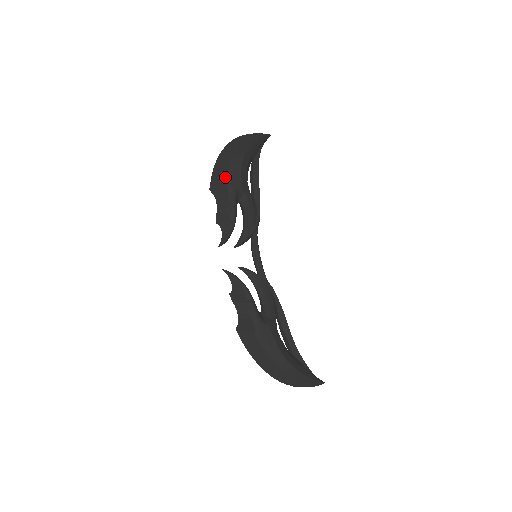
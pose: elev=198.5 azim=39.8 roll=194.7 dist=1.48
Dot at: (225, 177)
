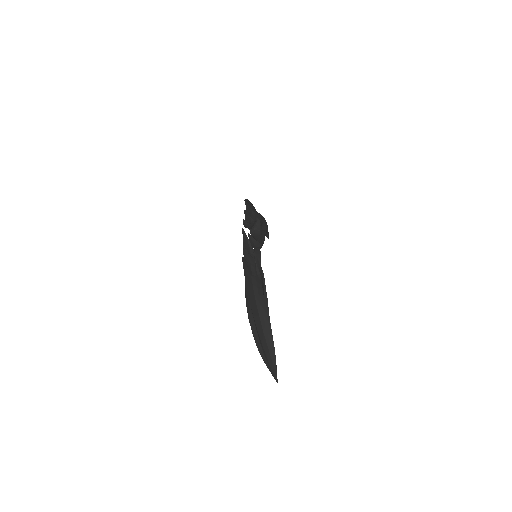
Dot at: (252, 209)
